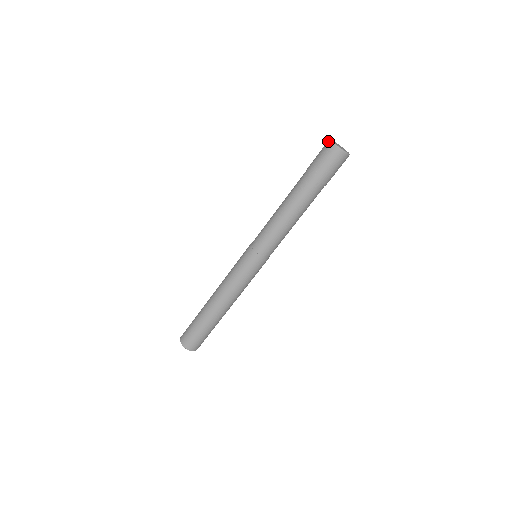
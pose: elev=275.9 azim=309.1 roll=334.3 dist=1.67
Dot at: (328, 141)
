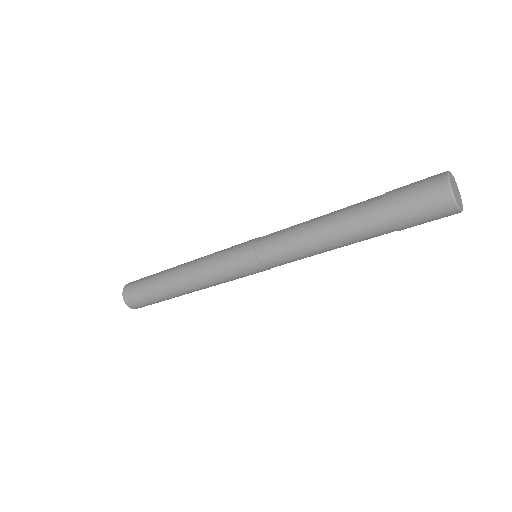
Dot at: (444, 175)
